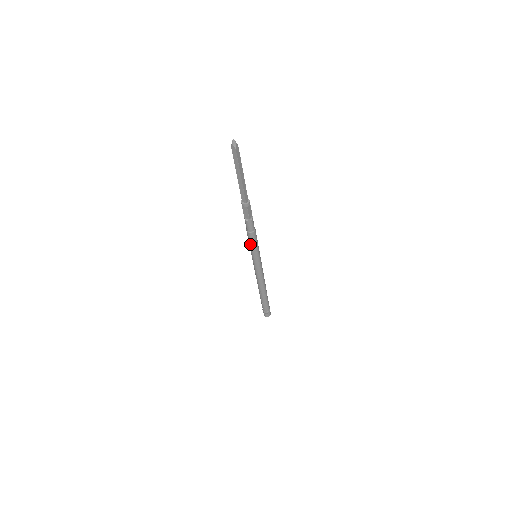
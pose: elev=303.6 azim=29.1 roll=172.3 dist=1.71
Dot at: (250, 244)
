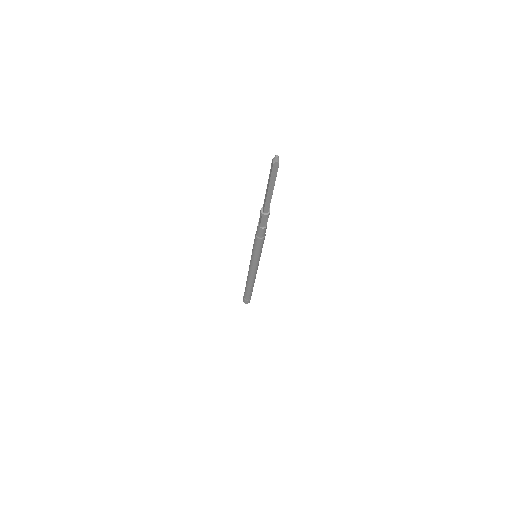
Dot at: (254, 243)
